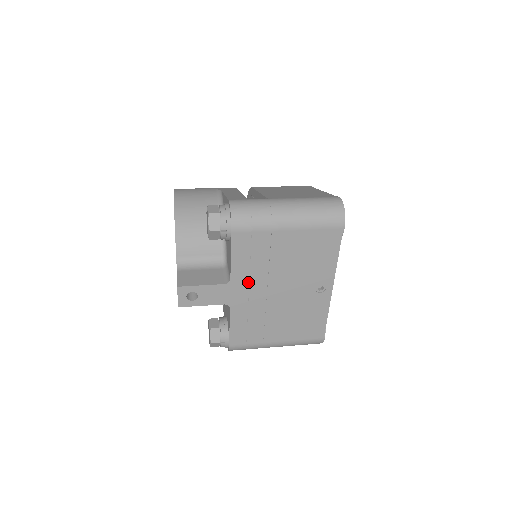
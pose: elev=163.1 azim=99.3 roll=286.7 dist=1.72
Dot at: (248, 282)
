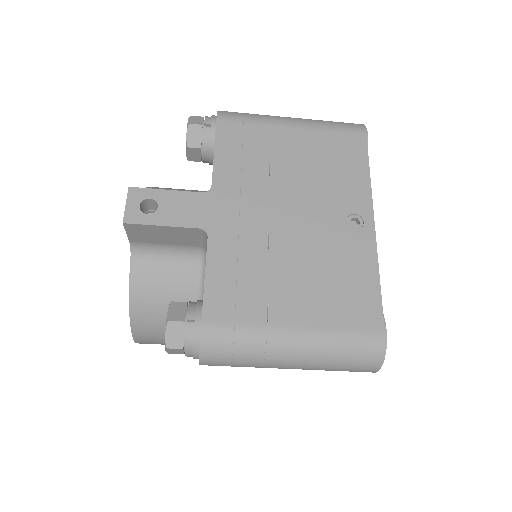
Dot at: (238, 195)
